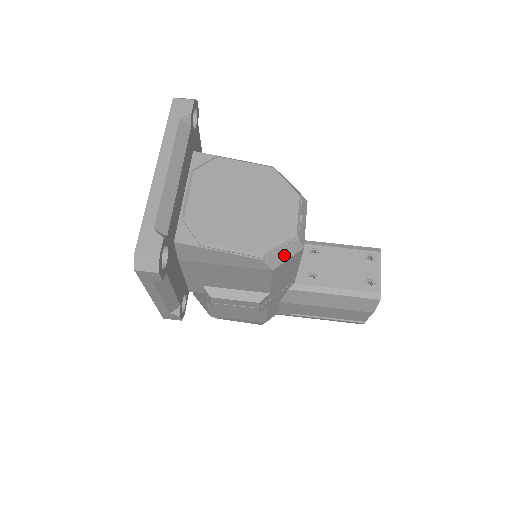
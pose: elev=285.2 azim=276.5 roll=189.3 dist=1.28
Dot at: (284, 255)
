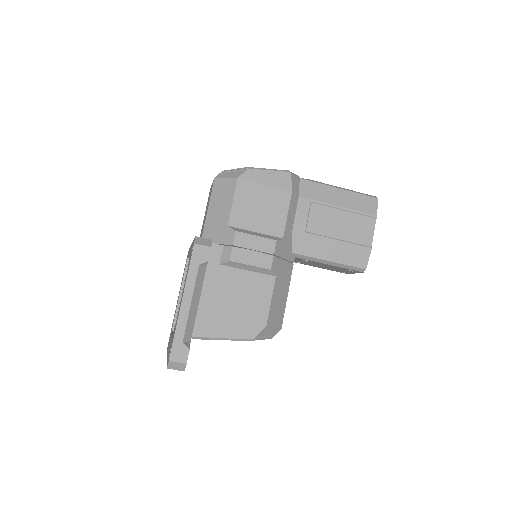
Dot at: occluded
